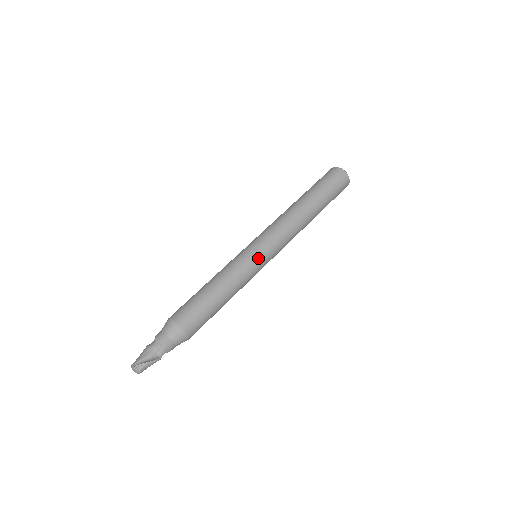
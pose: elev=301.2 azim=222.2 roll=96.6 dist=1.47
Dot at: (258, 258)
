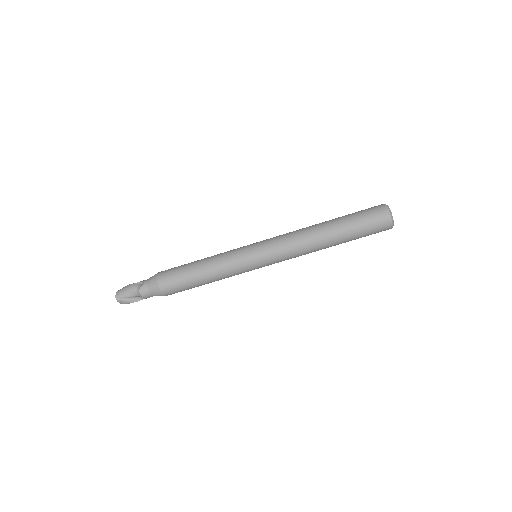
Dot at: (254, 268)
